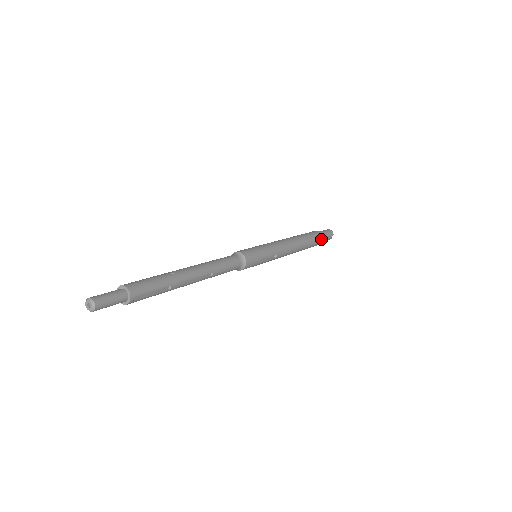
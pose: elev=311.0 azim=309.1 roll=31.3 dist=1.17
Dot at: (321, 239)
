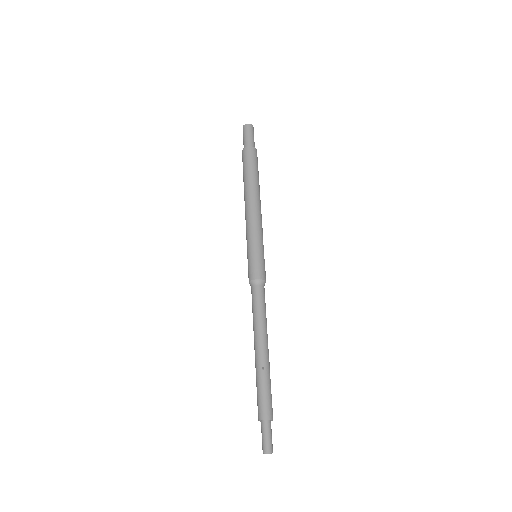
Dot at: (256, 153)
